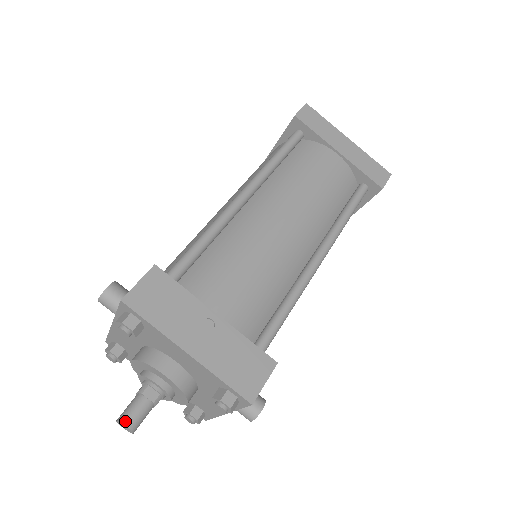
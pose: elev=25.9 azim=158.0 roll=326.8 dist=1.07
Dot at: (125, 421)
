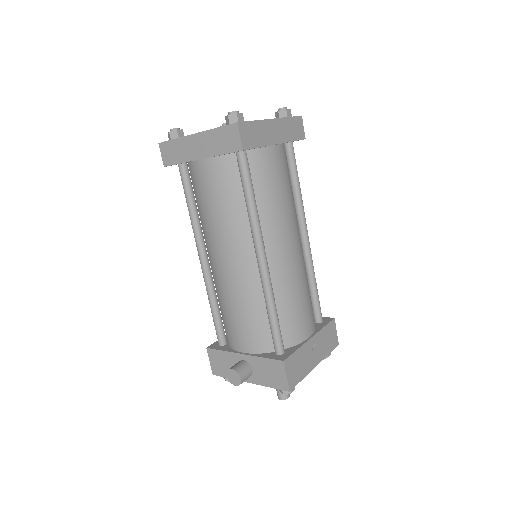
Dot at: (287, 397)
